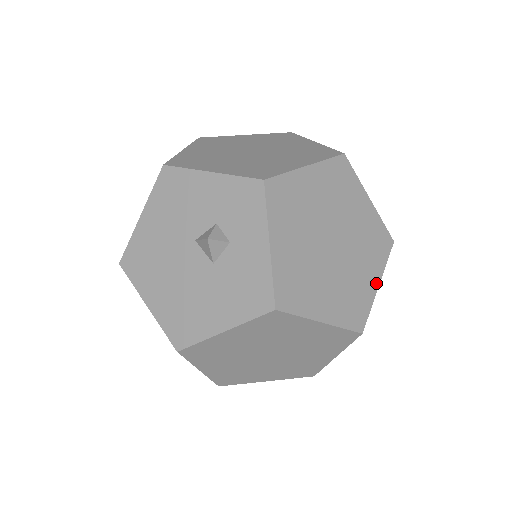
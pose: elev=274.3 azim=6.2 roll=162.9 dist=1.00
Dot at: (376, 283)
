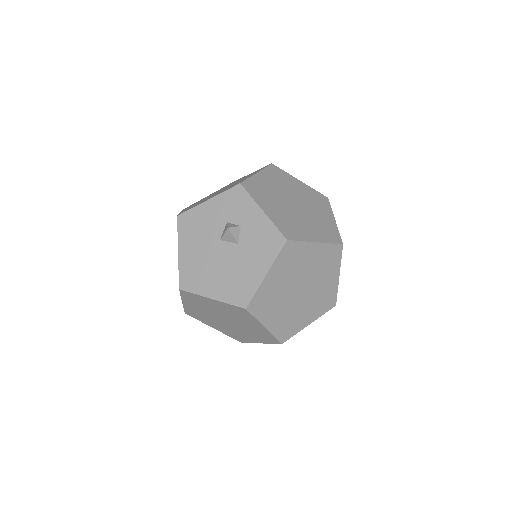
Dot at: (333, 219)
